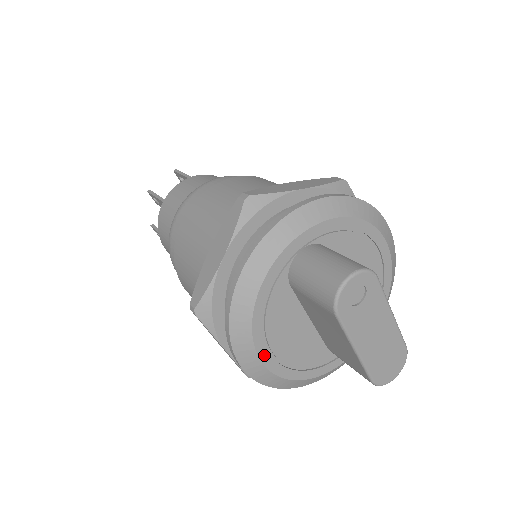
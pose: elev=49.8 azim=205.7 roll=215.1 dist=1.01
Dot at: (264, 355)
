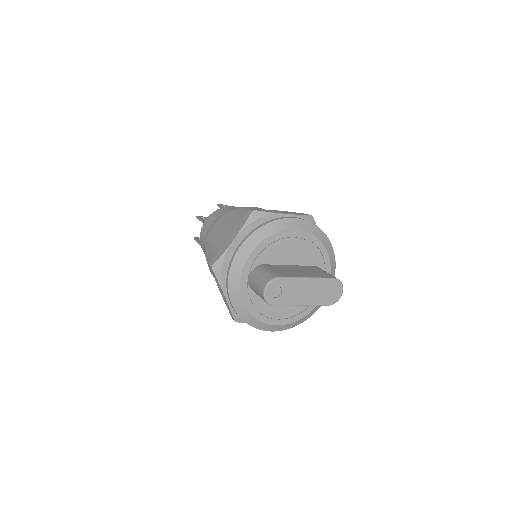
Dot at: (275, 322)
